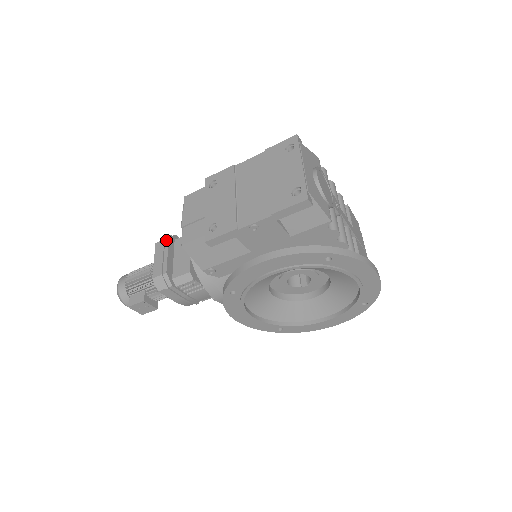
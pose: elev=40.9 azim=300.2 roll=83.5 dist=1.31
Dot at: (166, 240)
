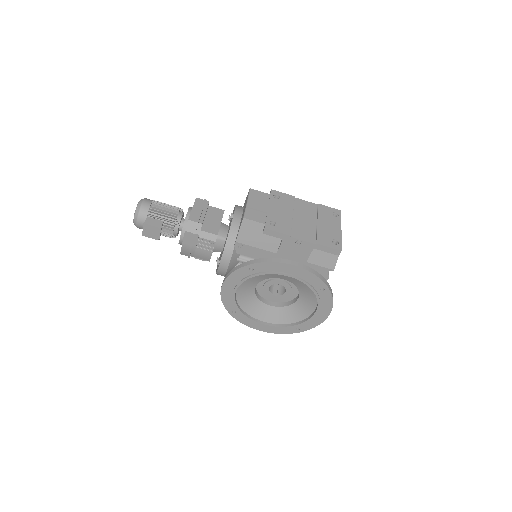
Dot at: (207, 202)
